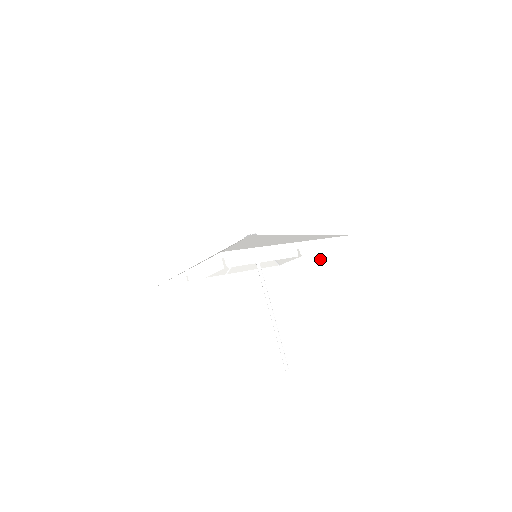
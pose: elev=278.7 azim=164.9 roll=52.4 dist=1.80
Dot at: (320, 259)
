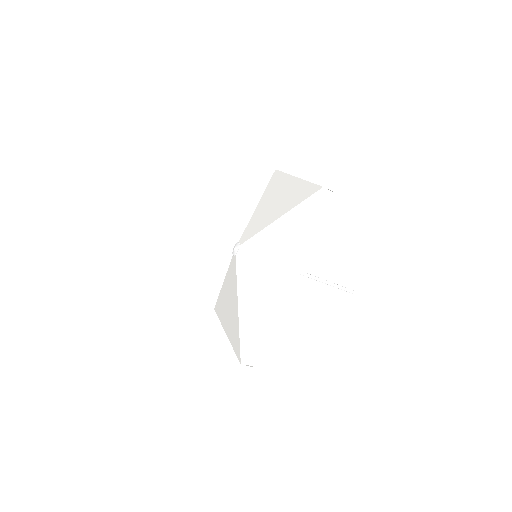
Dot at: occluded
